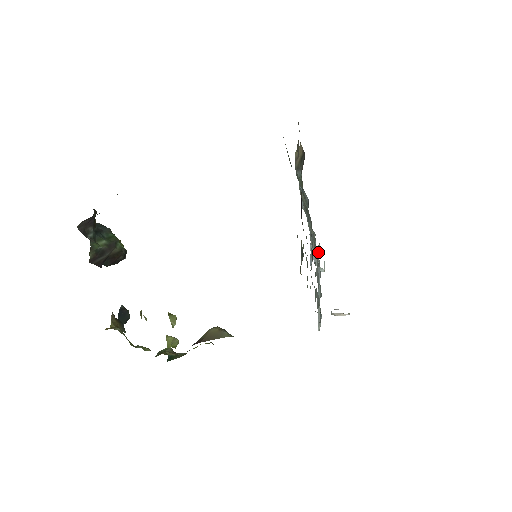
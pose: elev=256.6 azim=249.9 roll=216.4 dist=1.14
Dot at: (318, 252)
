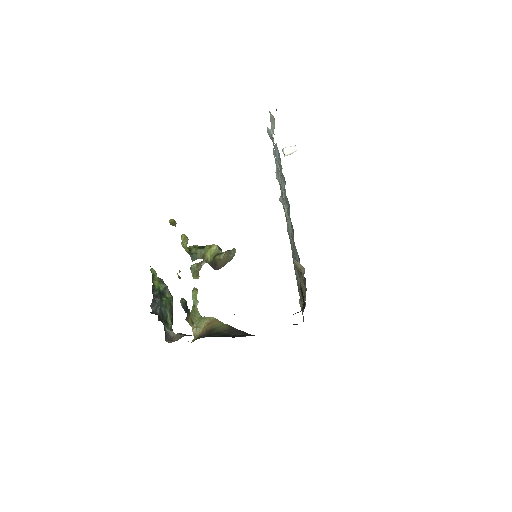
Dot at: (284, 177)
